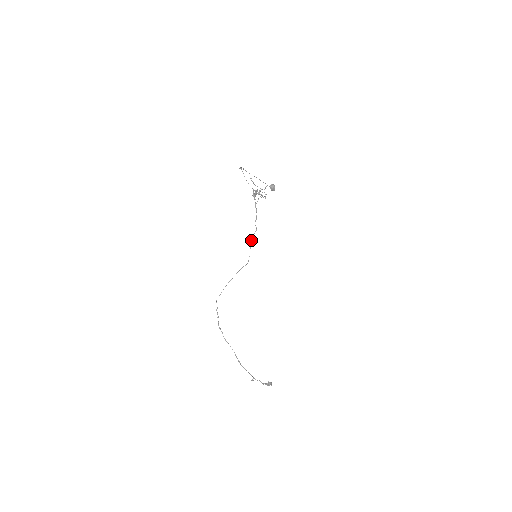
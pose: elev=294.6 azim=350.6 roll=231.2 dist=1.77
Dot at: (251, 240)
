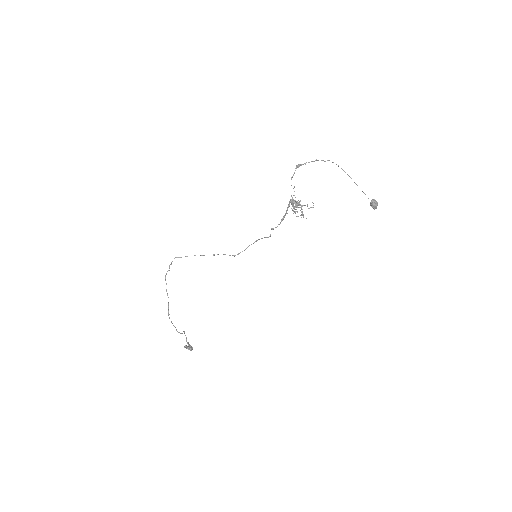
Dot at: (256, 240)
